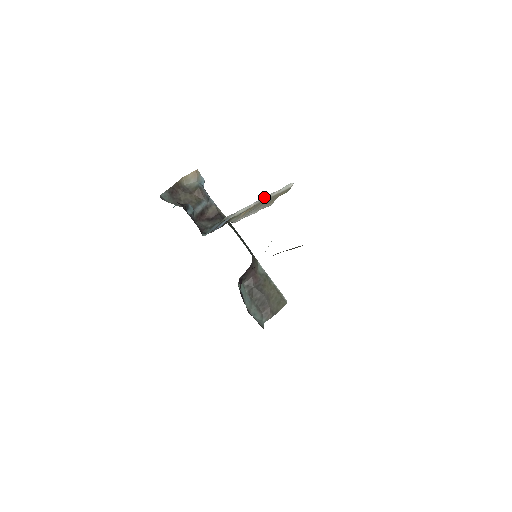
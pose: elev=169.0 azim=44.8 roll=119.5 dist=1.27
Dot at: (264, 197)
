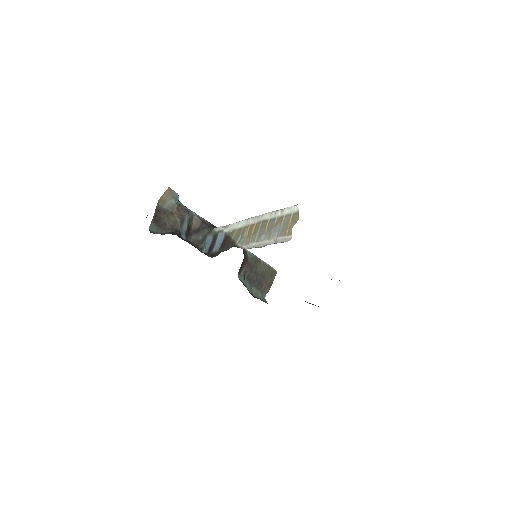
Dot at: (263, 215)
